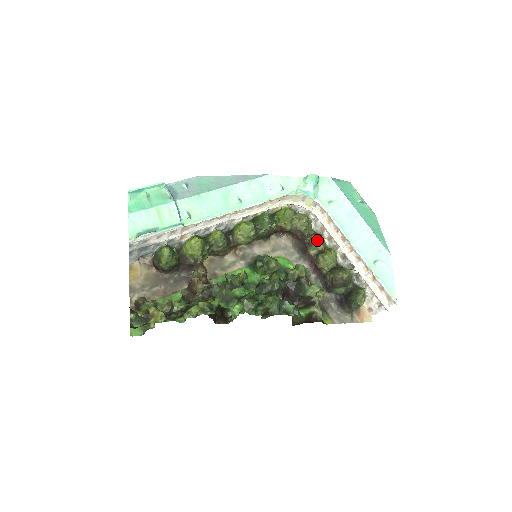
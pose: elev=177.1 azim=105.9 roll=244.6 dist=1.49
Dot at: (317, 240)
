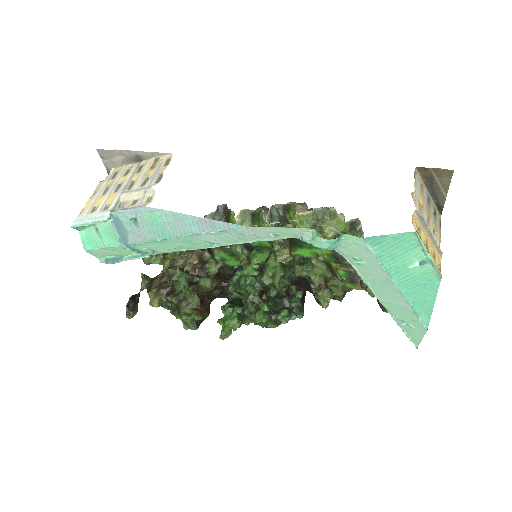
Dot at: occluded
